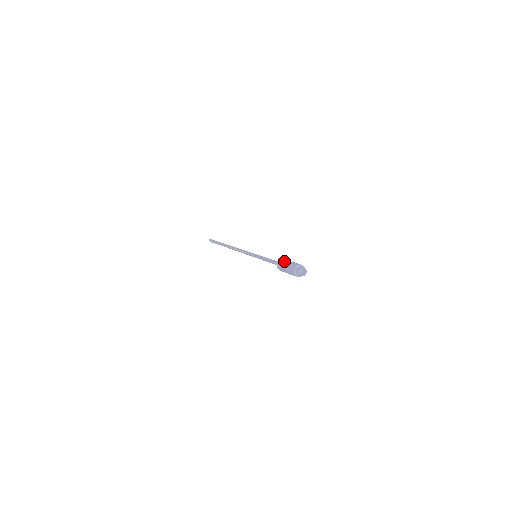
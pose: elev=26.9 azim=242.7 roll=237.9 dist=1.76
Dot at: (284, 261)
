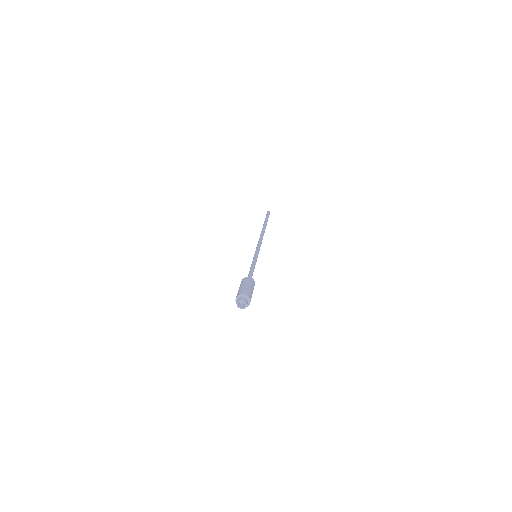
Dot at: (240, 284)
